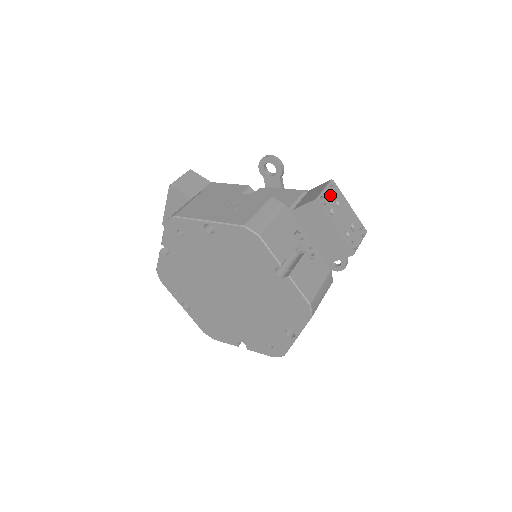
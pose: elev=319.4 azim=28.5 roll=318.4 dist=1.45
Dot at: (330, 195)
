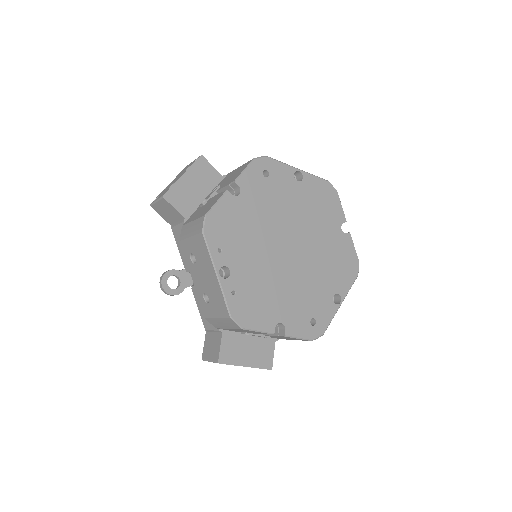
Dot at: occluded
